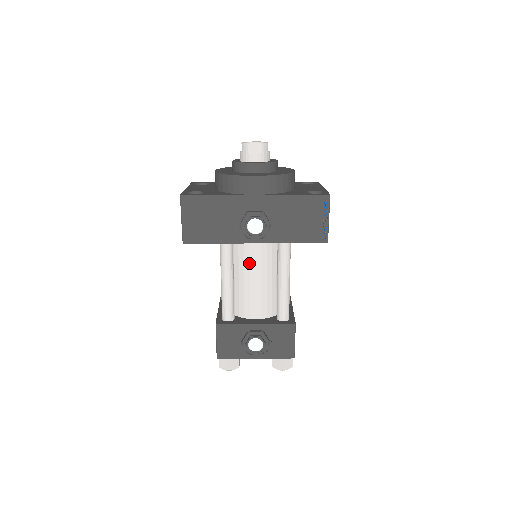
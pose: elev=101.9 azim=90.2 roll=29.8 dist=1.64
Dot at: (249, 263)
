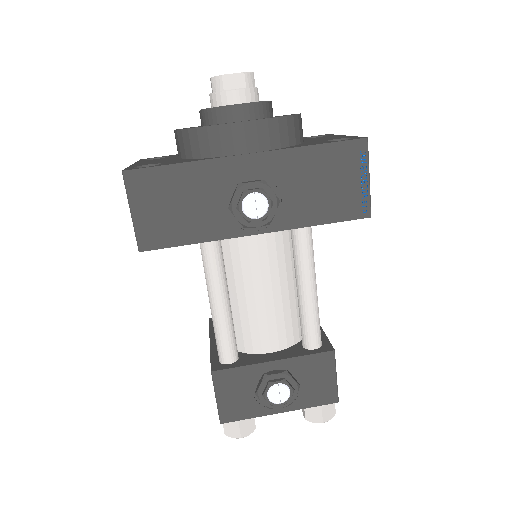
Dot at: (250, 268)
